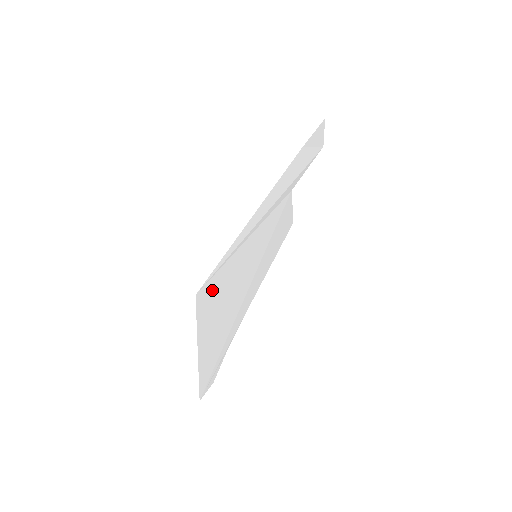
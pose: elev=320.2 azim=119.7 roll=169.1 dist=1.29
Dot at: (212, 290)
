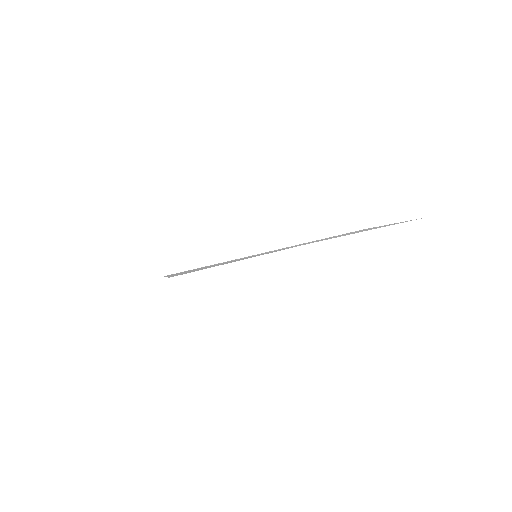
Dot at: occluded
